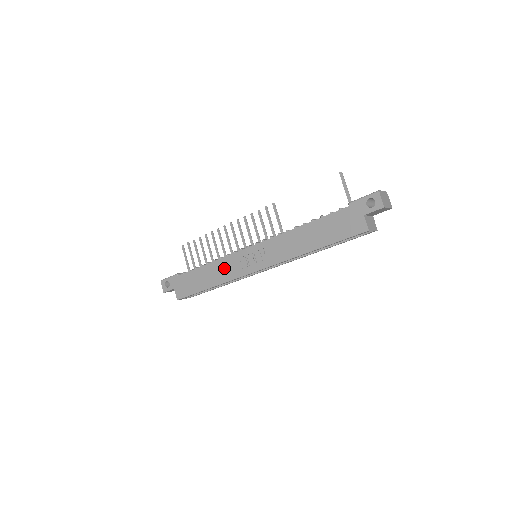
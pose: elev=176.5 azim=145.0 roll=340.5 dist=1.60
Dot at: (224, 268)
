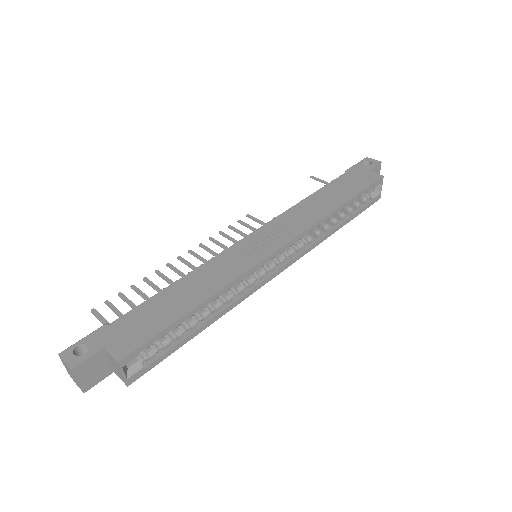
Dot at: (216, 270)
